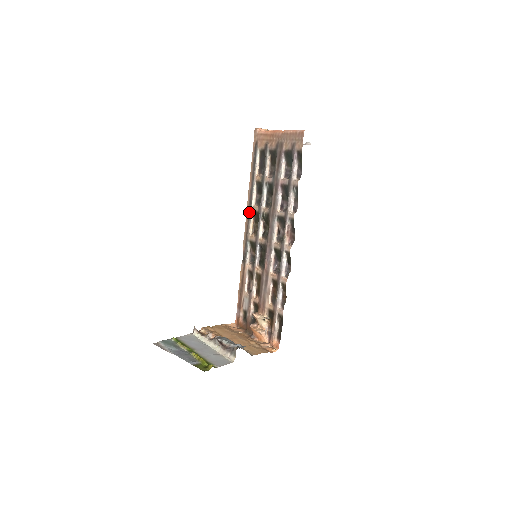
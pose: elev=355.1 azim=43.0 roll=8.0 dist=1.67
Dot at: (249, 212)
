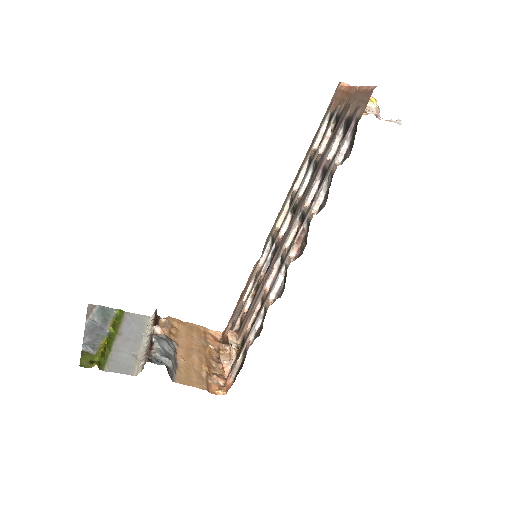
Dot at: (287, 197)
